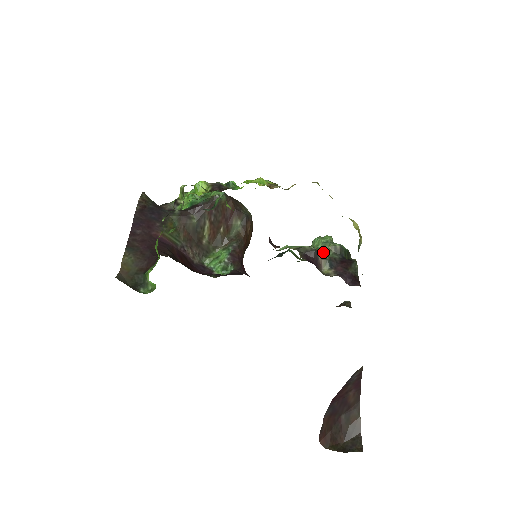
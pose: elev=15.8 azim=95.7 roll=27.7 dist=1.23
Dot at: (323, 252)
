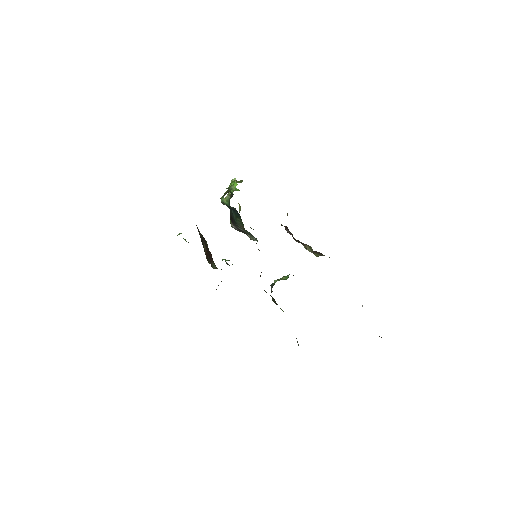
Dot at: occluded
